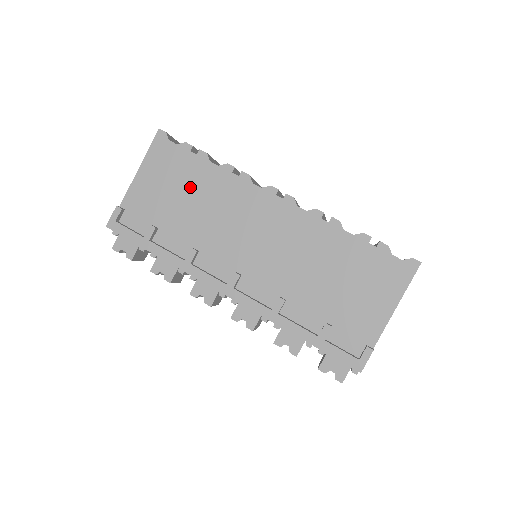
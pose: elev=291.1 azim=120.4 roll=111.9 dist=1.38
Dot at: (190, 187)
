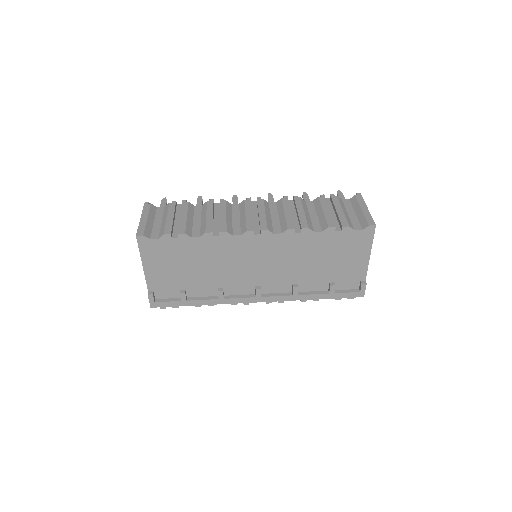
Dot at: (189, 258)
